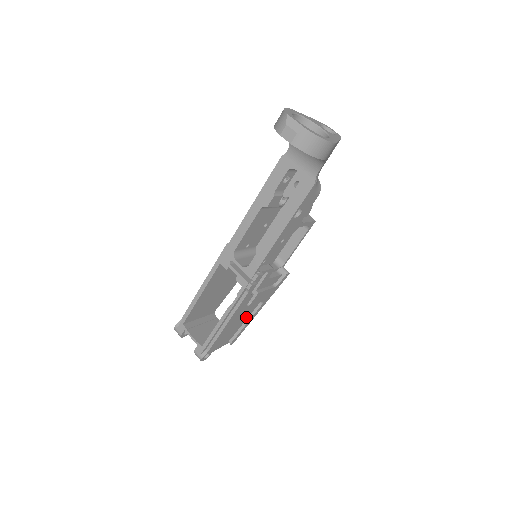
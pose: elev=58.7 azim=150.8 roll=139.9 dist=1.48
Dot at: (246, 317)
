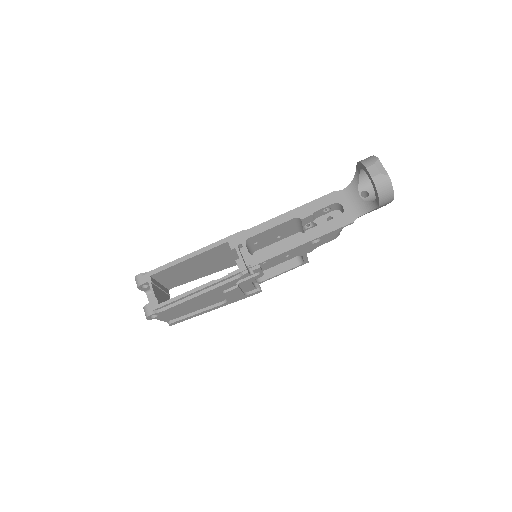
Dot at: (202, 307)
